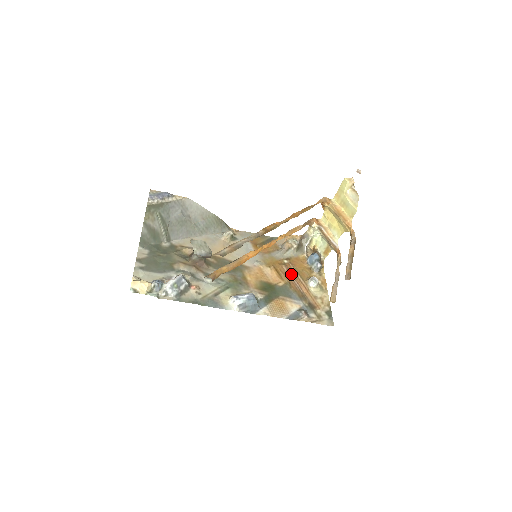
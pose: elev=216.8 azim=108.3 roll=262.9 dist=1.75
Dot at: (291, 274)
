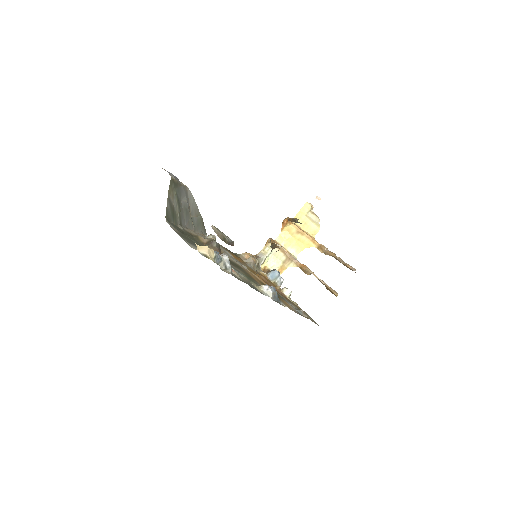
Dot at: (270, 283)
